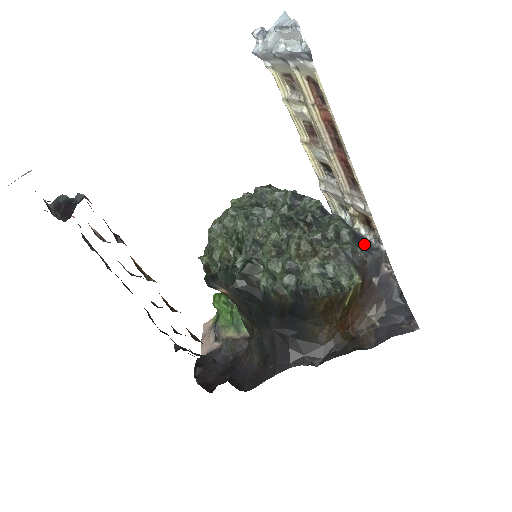
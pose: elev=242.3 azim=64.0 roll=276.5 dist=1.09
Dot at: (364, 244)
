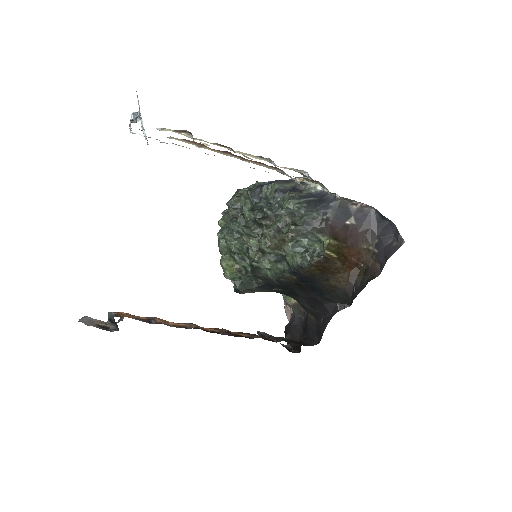
Dot at: (321, 203)
